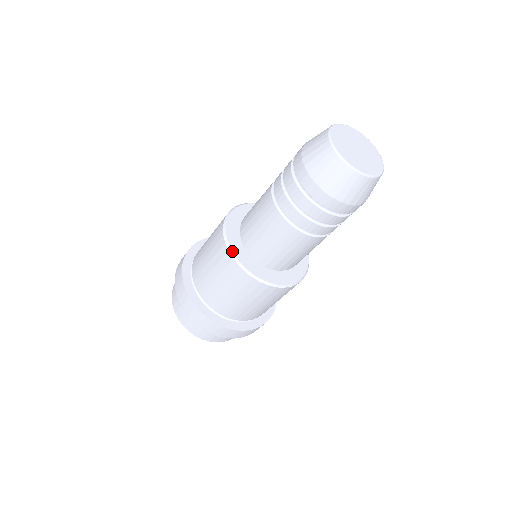
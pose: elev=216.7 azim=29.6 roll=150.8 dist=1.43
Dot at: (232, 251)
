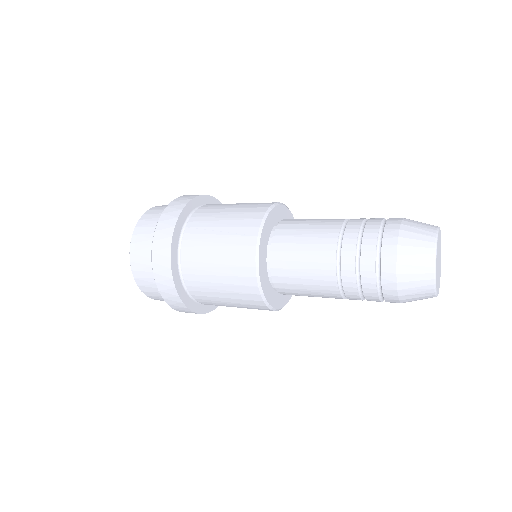
Dot at: (260, 239)
